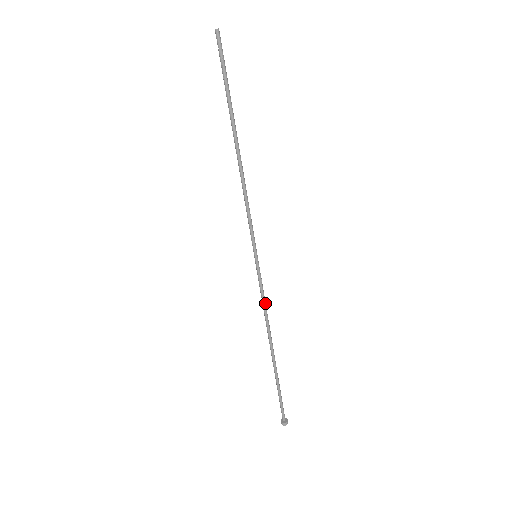
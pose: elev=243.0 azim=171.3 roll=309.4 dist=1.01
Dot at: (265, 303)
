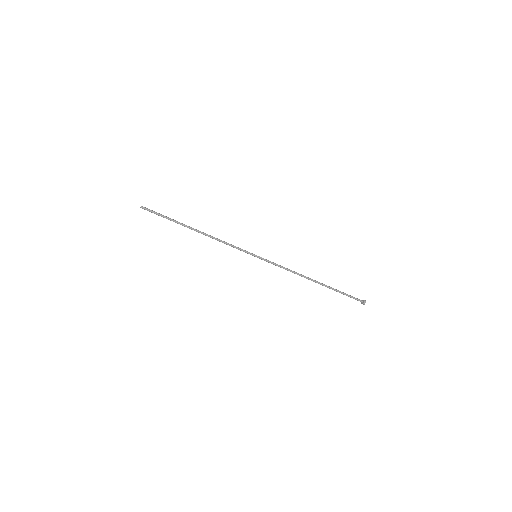
Dot at: (284, 268)
